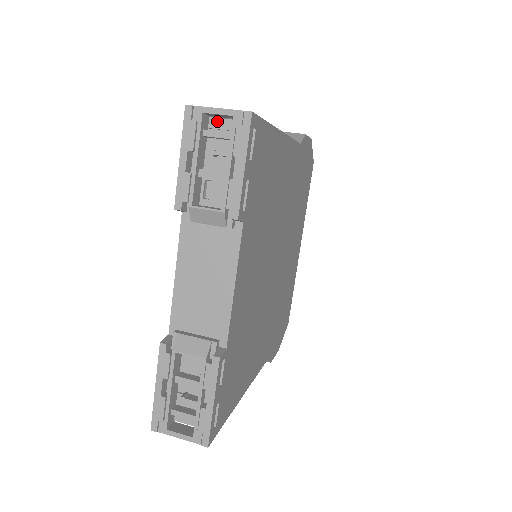
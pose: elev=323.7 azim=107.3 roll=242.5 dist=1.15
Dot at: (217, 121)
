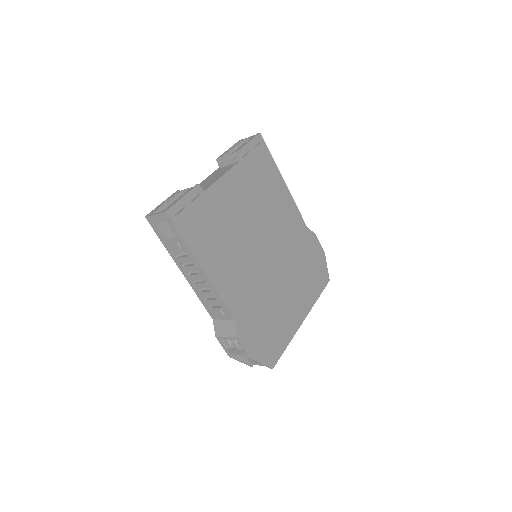
Dot at: occluded
